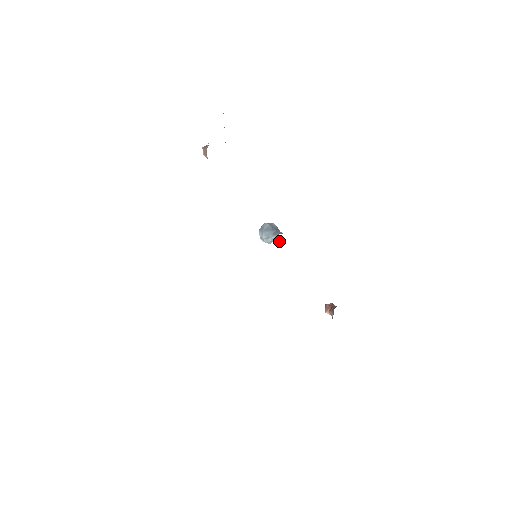
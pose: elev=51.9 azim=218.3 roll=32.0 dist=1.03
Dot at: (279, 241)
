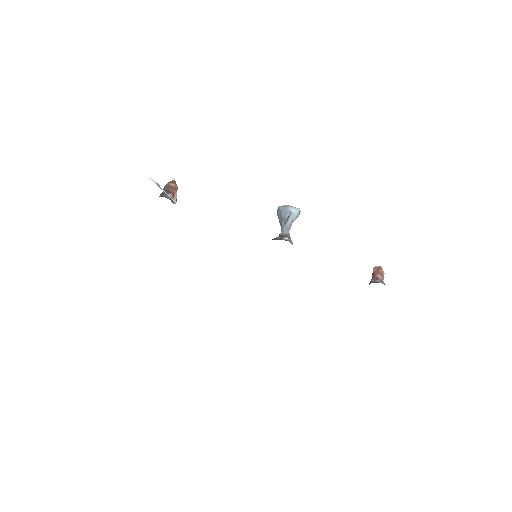
Dot at: occluded
